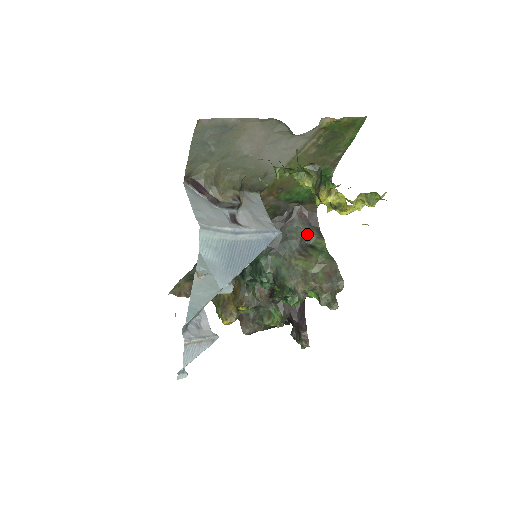
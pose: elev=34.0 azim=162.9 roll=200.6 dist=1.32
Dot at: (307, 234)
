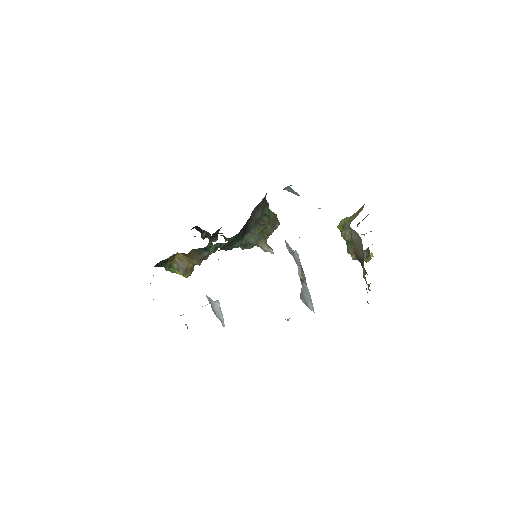
Dot at: (263, 209)
